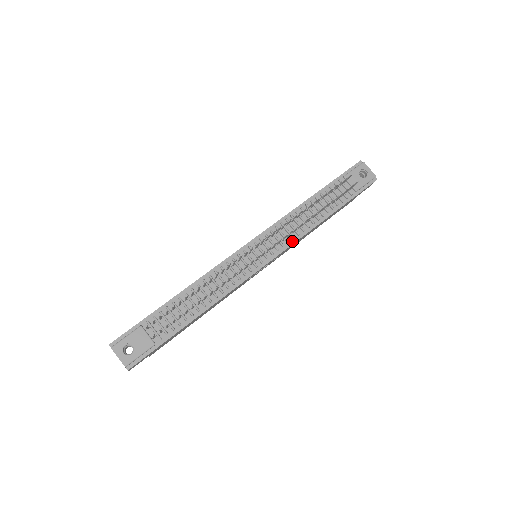
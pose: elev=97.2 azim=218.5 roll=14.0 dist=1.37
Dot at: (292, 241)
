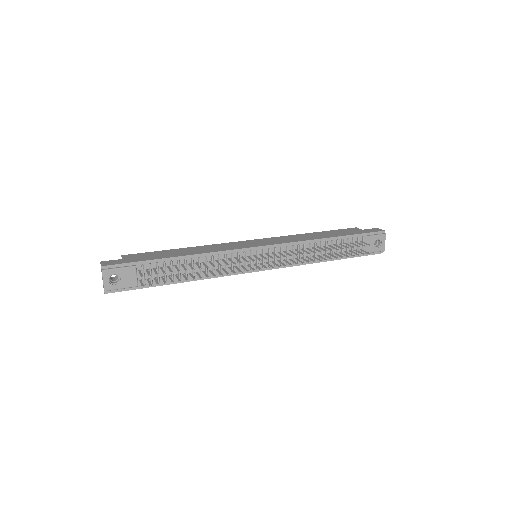
Dot at: occluded
